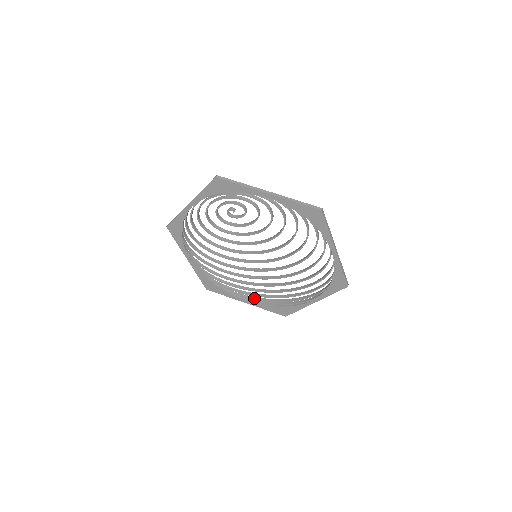
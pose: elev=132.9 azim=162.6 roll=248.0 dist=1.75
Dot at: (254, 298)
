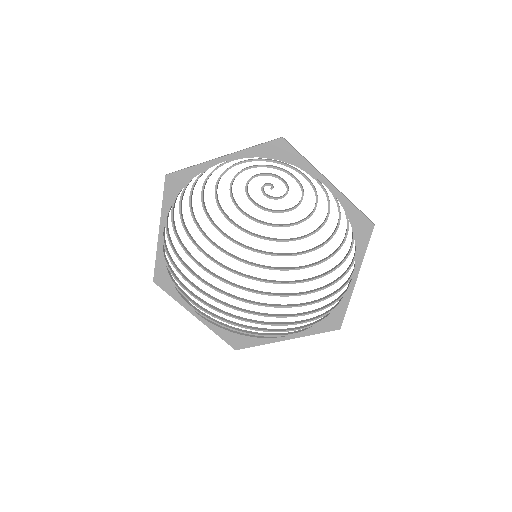
Dot at: (211, 313)
